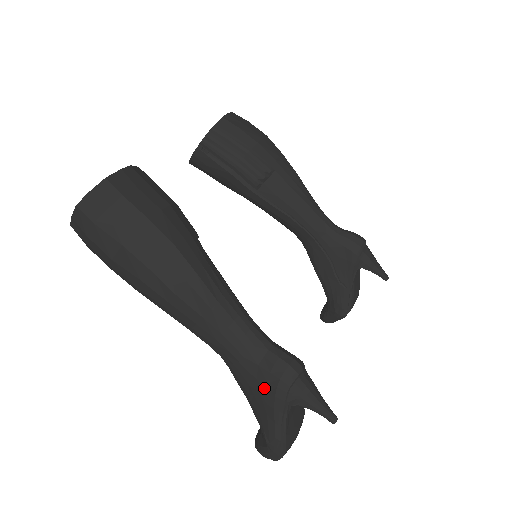
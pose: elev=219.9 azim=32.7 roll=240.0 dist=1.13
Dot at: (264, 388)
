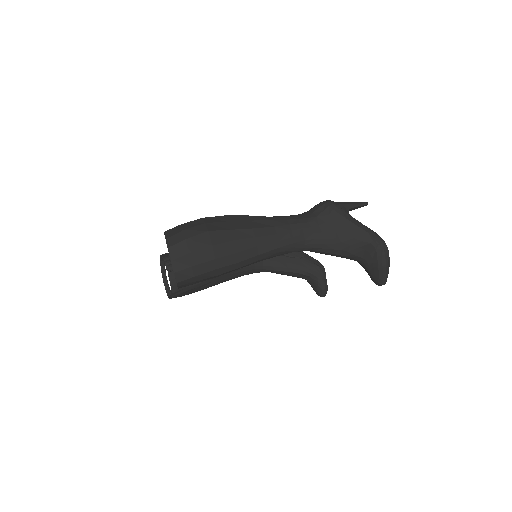
Dot at: (332, 219)
